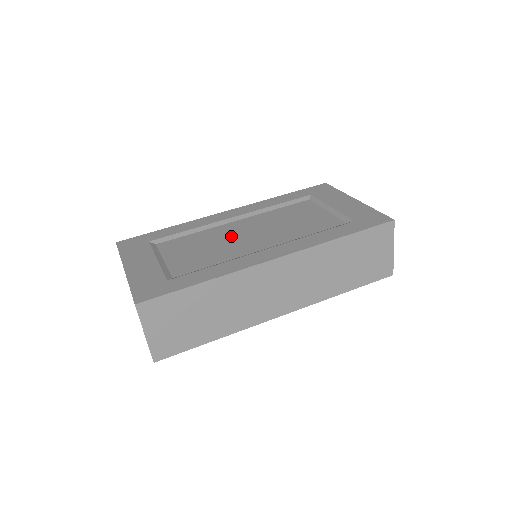
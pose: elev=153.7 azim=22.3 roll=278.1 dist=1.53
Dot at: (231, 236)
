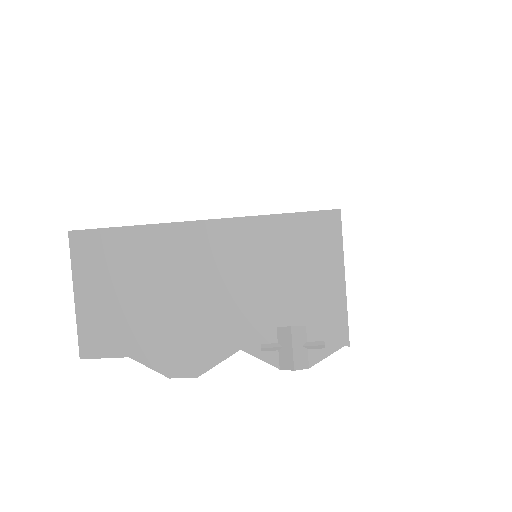
Dot at: occluded
